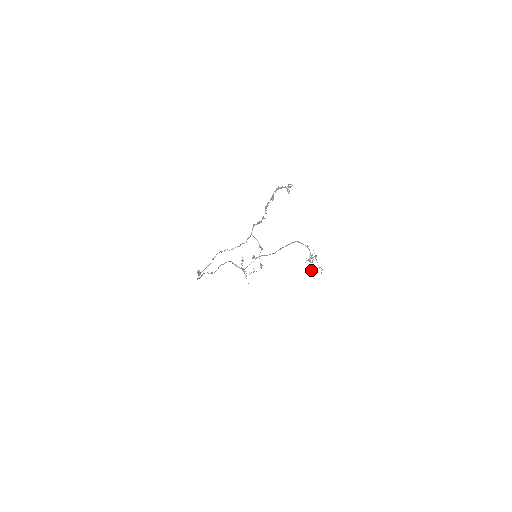
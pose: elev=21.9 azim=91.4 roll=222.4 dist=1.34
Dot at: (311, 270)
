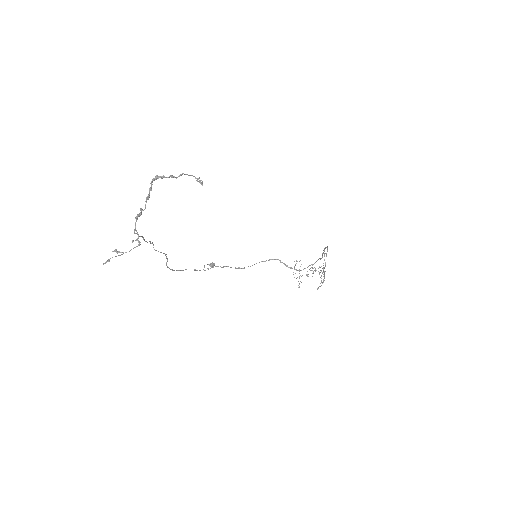
Dot at: (320, 283)
